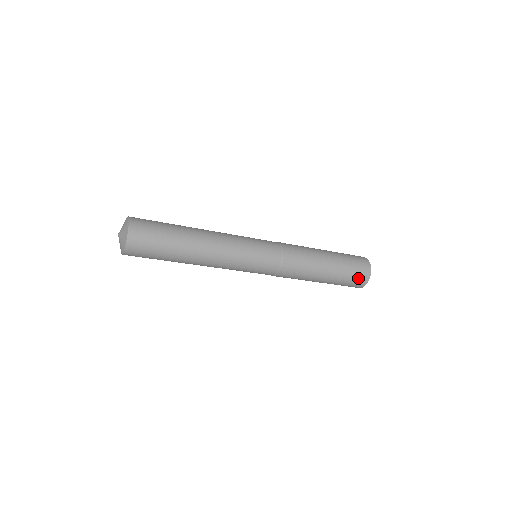
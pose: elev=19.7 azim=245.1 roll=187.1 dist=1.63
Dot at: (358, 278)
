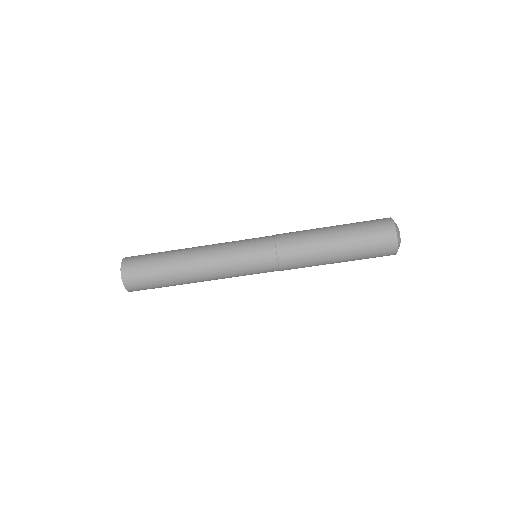
Dot at: (380, 238)
